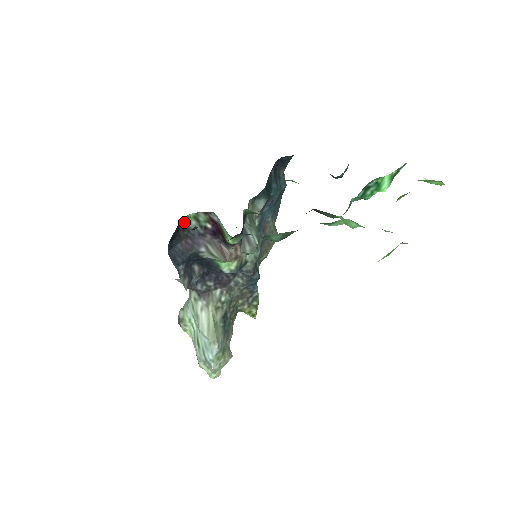
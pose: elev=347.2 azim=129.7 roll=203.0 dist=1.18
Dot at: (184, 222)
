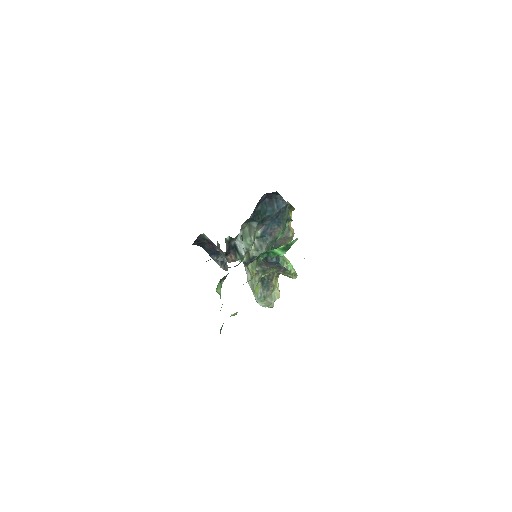
Dot at: (202, 236)
